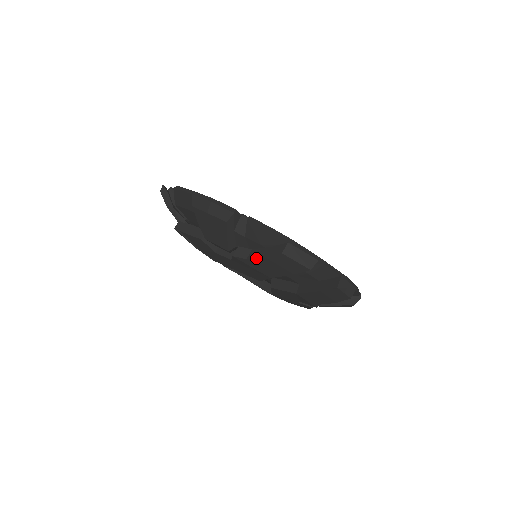
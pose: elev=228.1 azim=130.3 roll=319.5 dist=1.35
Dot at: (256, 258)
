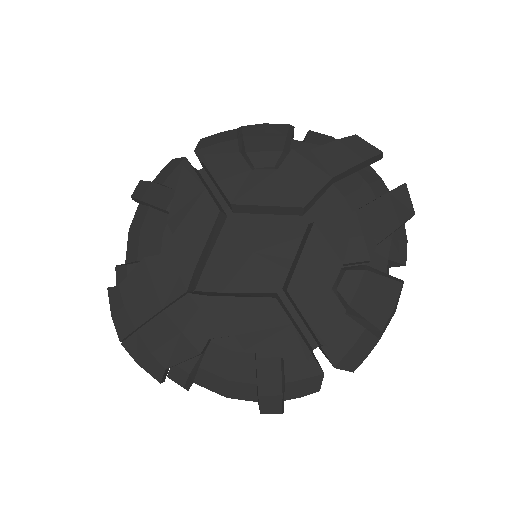
Dot at: (324, 144)
